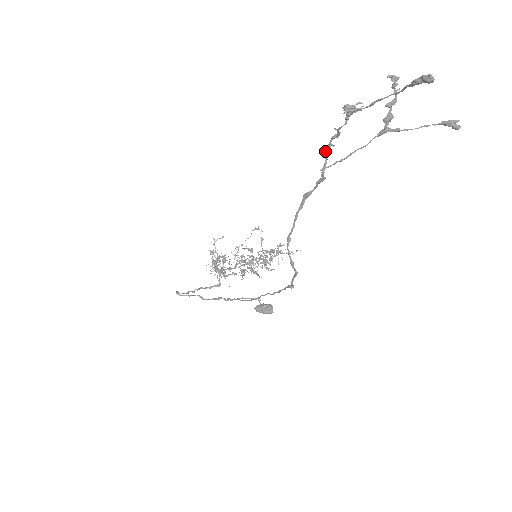
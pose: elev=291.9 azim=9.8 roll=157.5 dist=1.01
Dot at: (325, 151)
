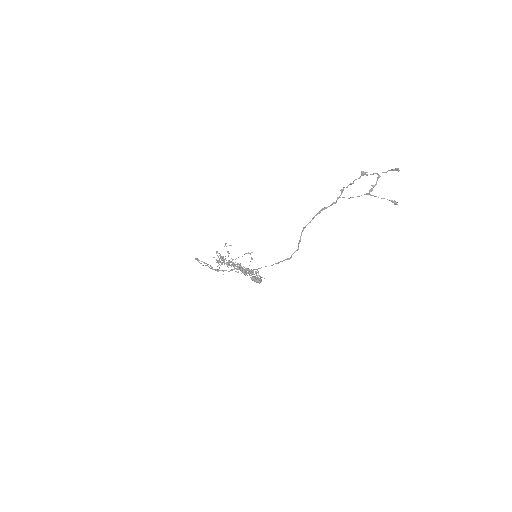
Dot at: (343, 189)
